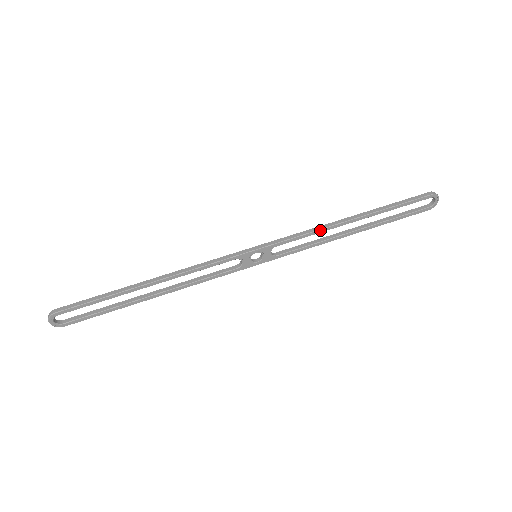
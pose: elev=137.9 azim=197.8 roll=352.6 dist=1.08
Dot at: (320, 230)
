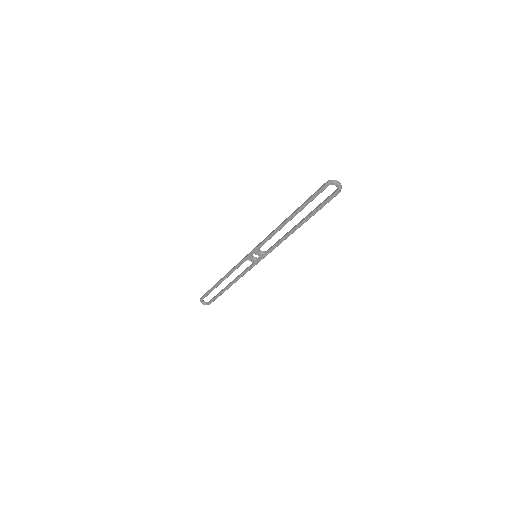
Dot at: (273, 233)
